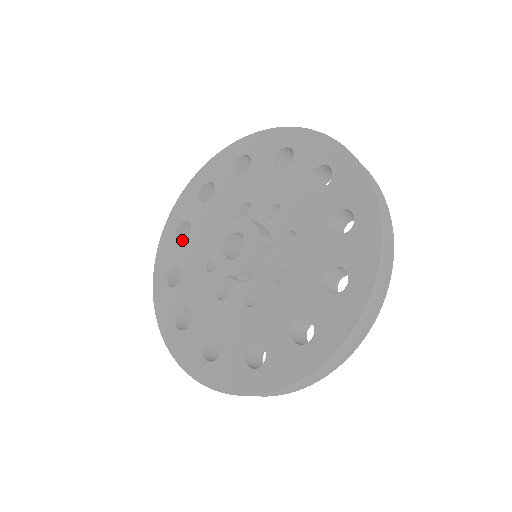
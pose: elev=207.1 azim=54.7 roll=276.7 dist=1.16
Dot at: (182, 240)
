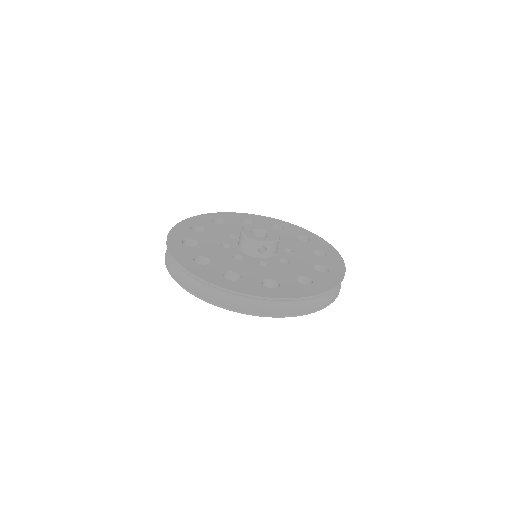
Dot at: occluded
